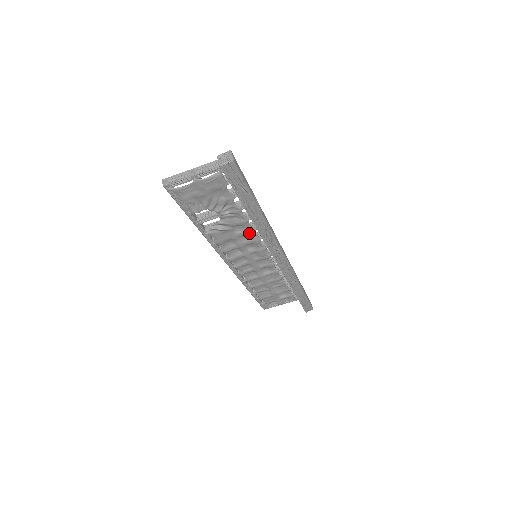
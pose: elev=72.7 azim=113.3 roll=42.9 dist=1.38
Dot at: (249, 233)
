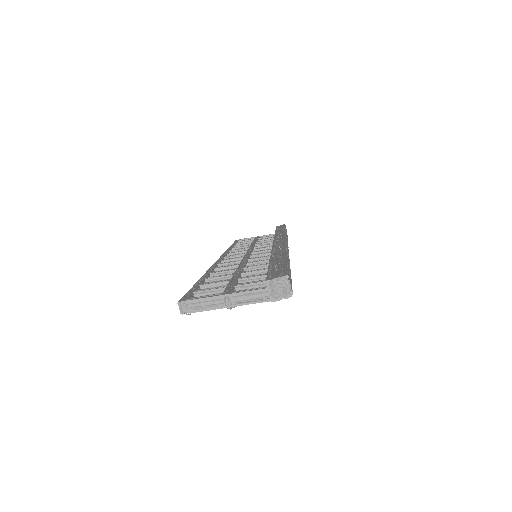
Dot at: occluded
